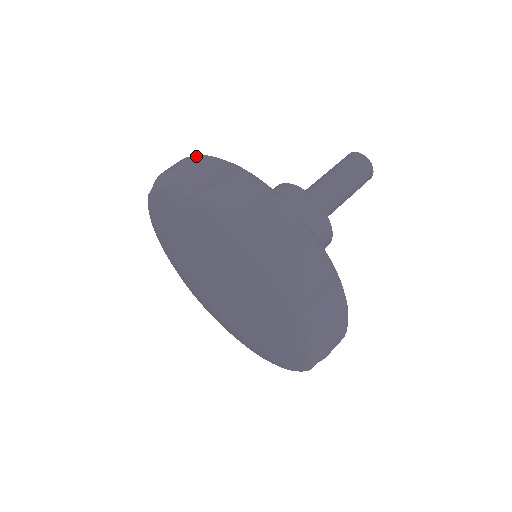
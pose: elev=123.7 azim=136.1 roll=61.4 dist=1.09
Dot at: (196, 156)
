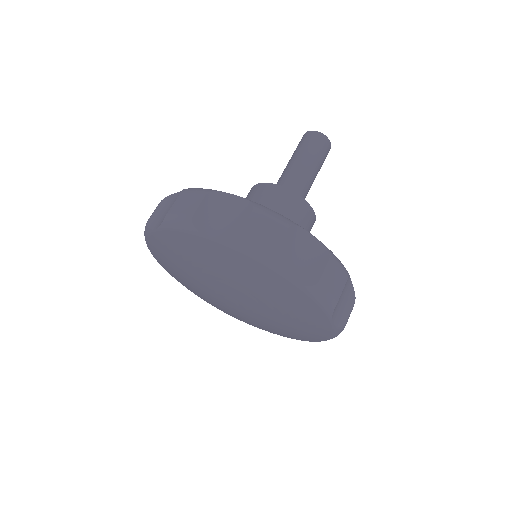
Dot at: (284, 225)
